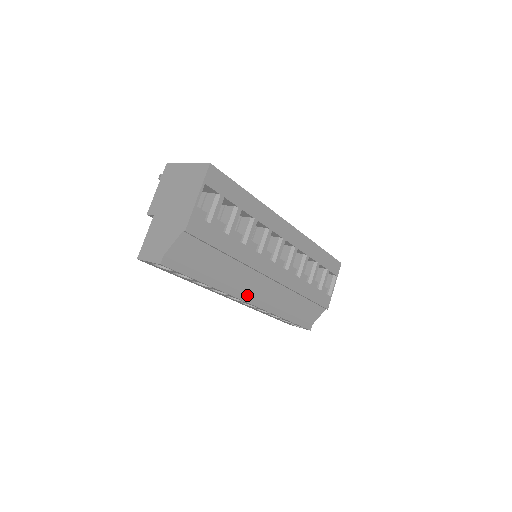
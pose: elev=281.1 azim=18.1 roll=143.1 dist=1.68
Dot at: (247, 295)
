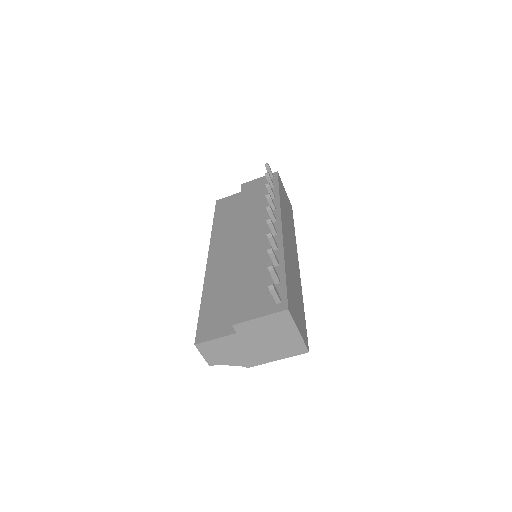
Dot at: occluded
